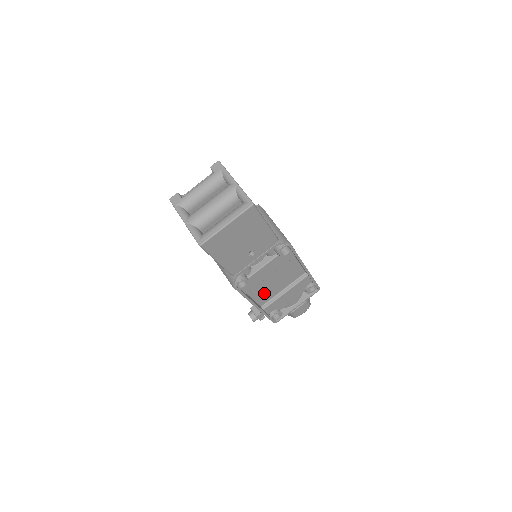
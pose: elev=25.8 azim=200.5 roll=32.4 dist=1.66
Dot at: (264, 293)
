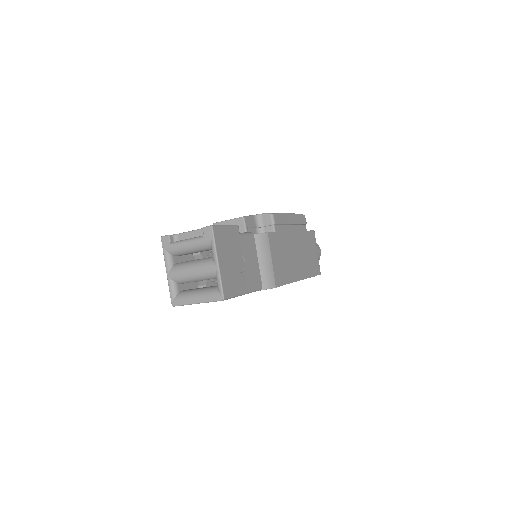
Dot at: occluded
